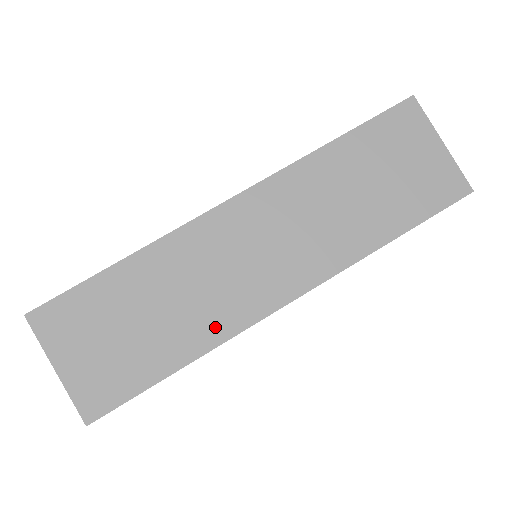
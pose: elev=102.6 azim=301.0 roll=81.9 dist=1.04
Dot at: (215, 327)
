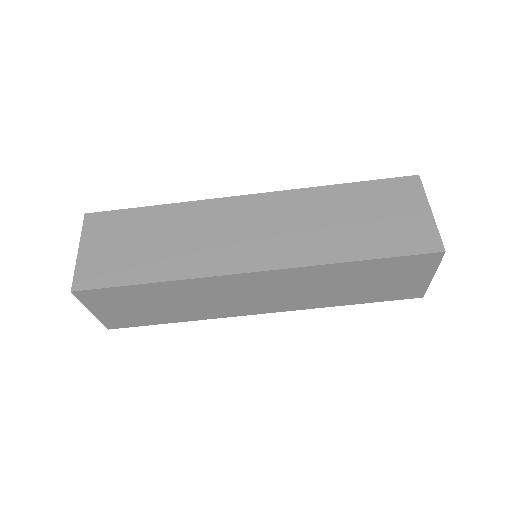
Dot at: (207, 314)
